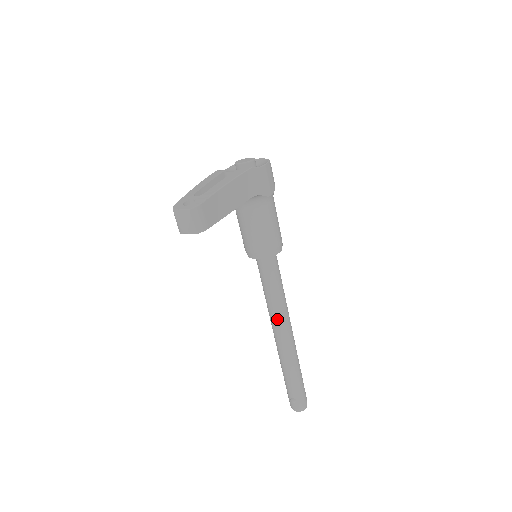
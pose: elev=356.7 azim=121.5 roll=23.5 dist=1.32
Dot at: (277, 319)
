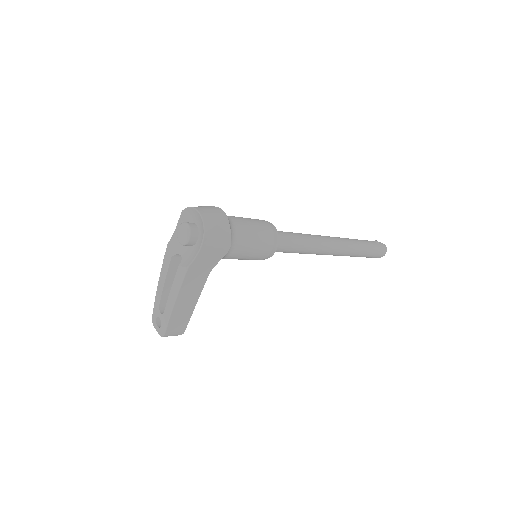
Dot at: occluded
